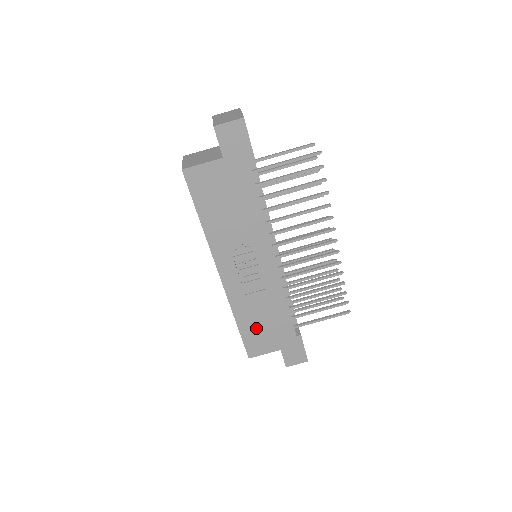
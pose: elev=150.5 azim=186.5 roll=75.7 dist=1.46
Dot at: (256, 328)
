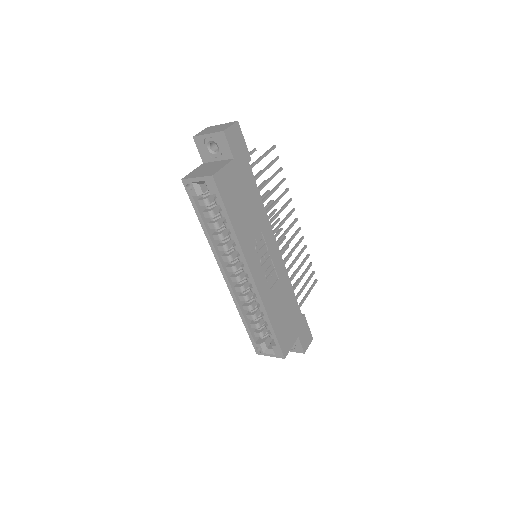
Dot at: (282, 322)
